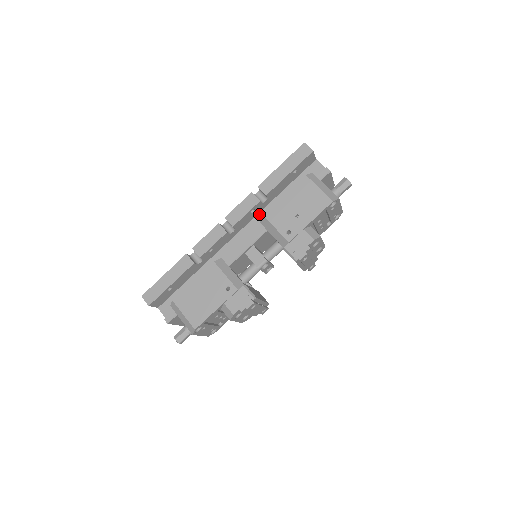
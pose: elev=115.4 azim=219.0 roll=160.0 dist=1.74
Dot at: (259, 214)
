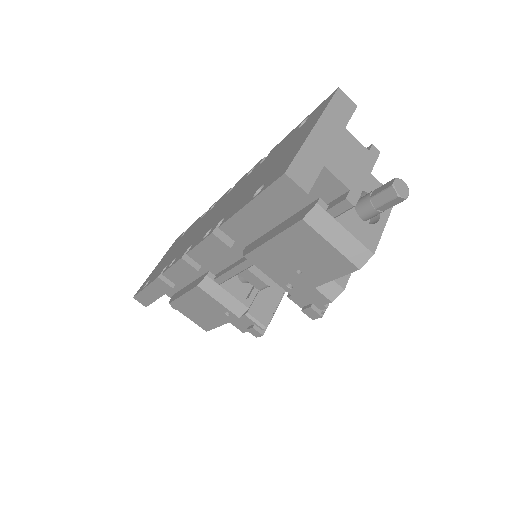
Dot at: occluded
